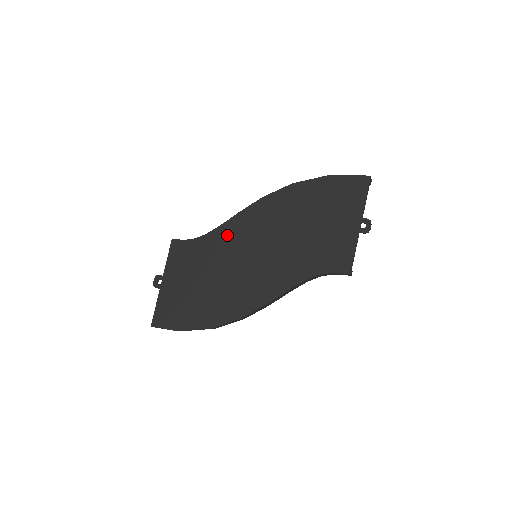
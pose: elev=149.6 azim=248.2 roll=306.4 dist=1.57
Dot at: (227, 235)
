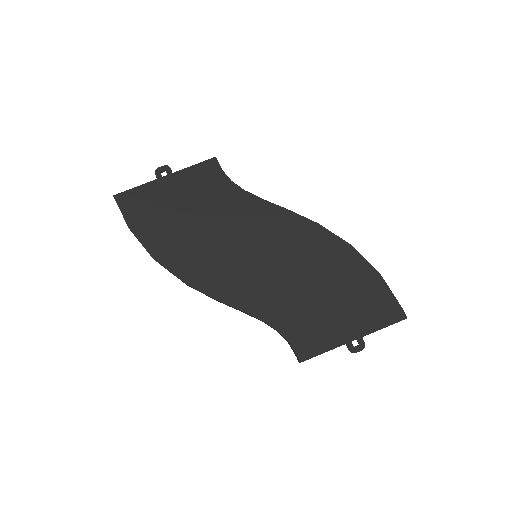
Dot at: (257, 212)
